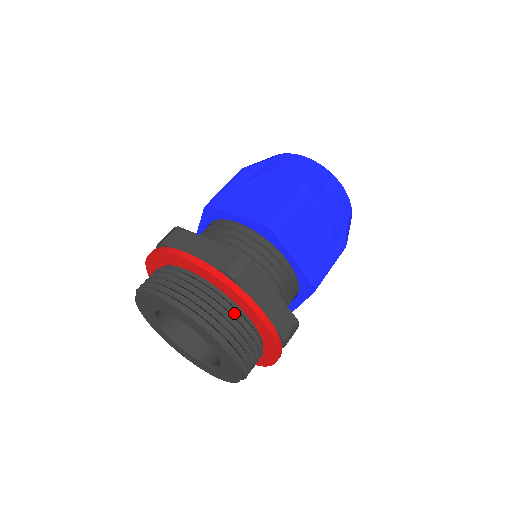
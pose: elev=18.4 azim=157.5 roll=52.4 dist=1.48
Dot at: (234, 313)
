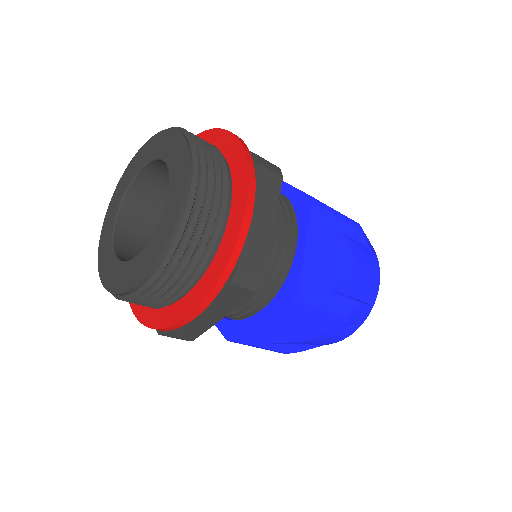
Dot at: (223, 194)
